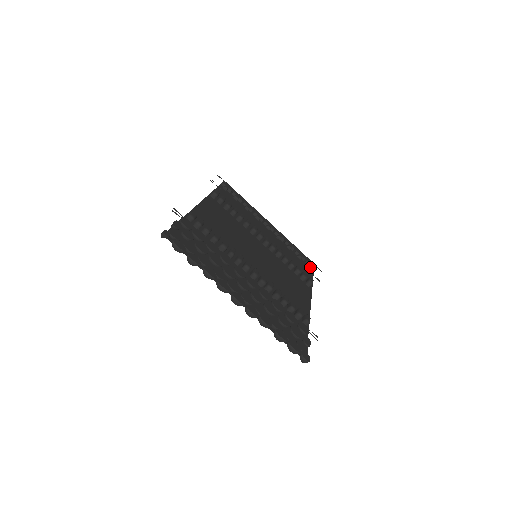
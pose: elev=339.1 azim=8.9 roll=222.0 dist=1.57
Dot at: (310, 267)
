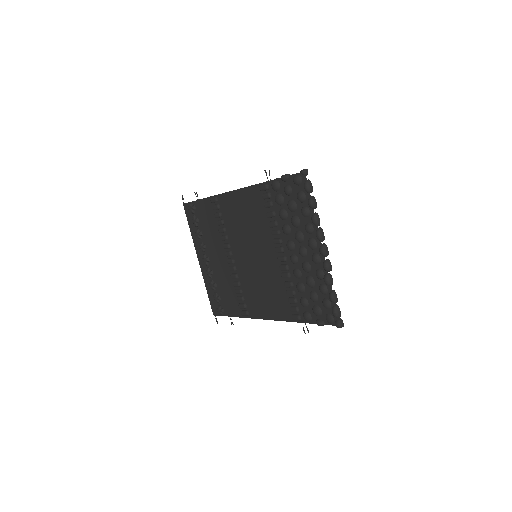
Dot at: (225, 310)
